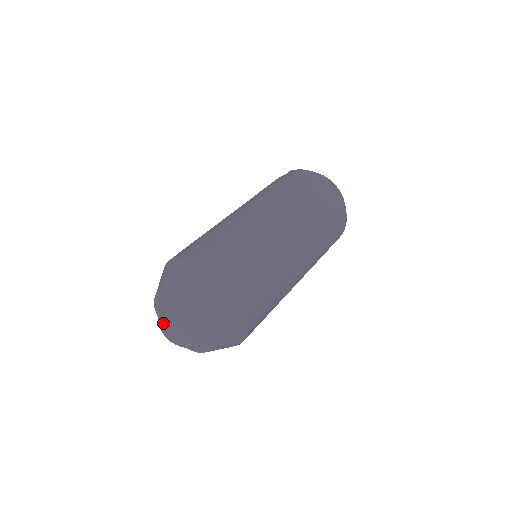
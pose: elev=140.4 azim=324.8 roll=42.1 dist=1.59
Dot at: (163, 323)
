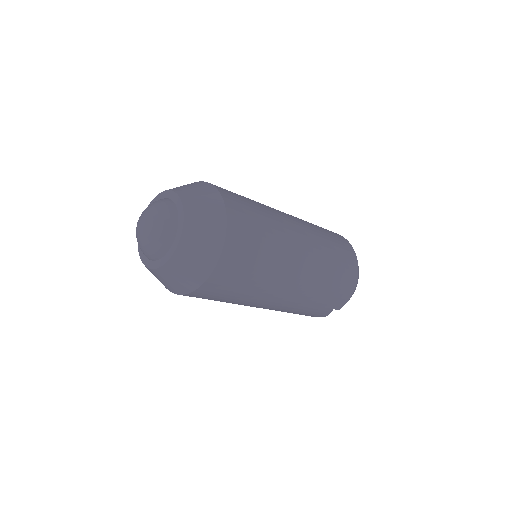
Dot at: (144, 212)
